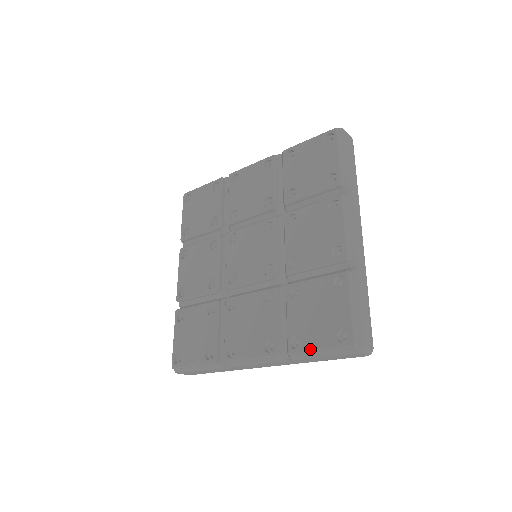
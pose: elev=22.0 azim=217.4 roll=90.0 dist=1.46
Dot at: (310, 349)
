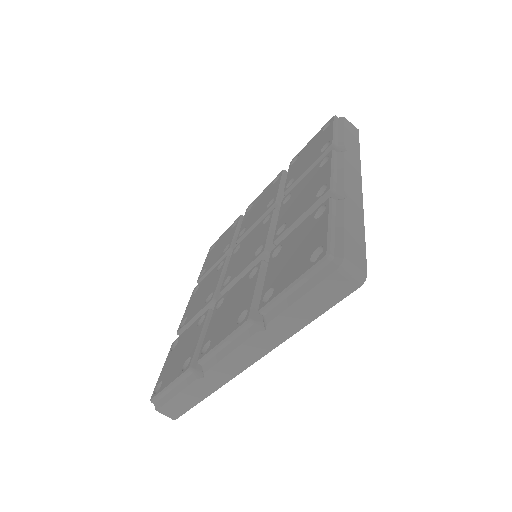
Dot at: (280, 291)
